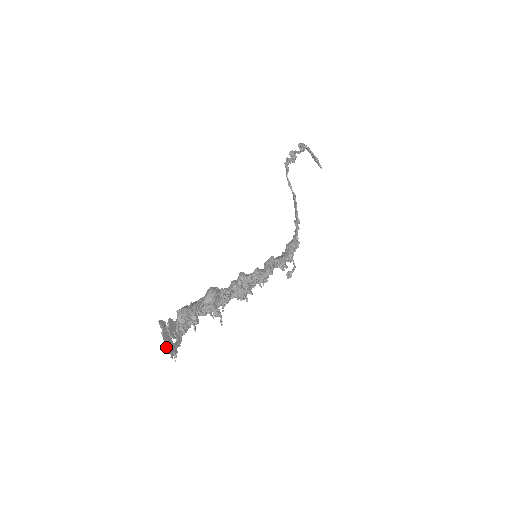
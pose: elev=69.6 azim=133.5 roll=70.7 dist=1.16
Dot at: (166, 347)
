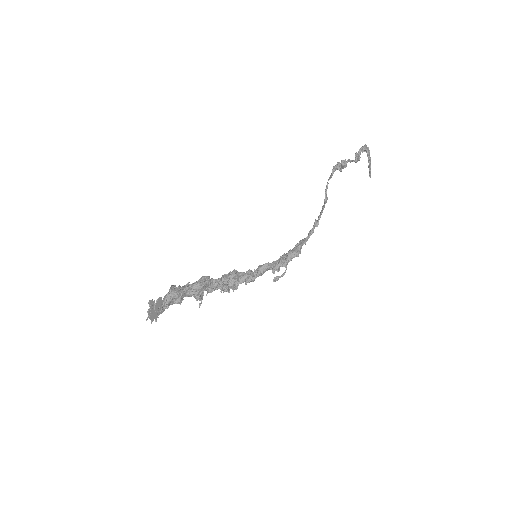
Dot at: (149, 317)
